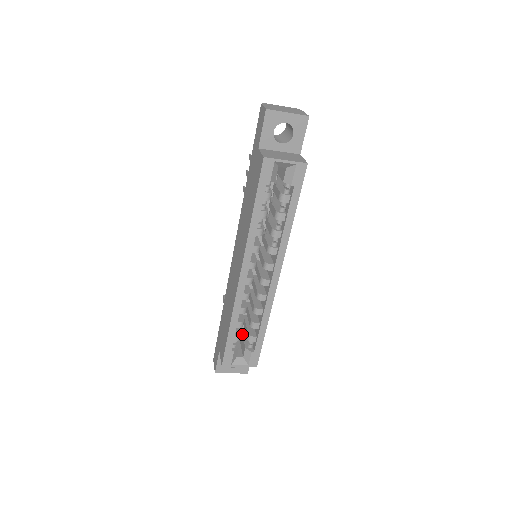
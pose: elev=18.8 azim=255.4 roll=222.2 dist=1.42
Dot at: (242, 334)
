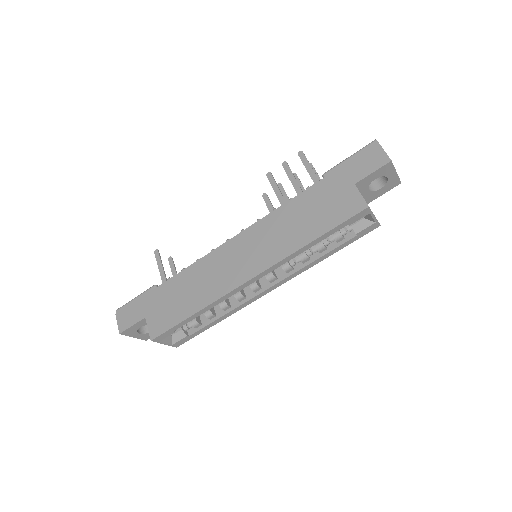
Dot at: occluded
